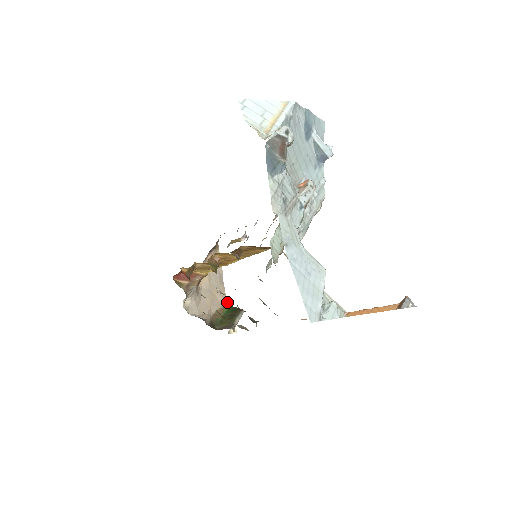
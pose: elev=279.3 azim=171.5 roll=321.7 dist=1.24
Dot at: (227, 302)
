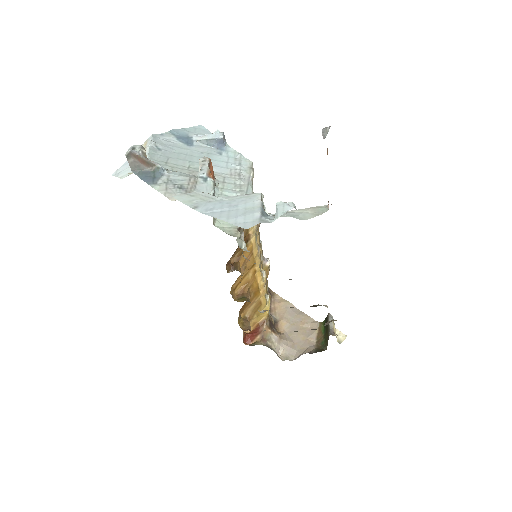
Dot at: (319, 323)
